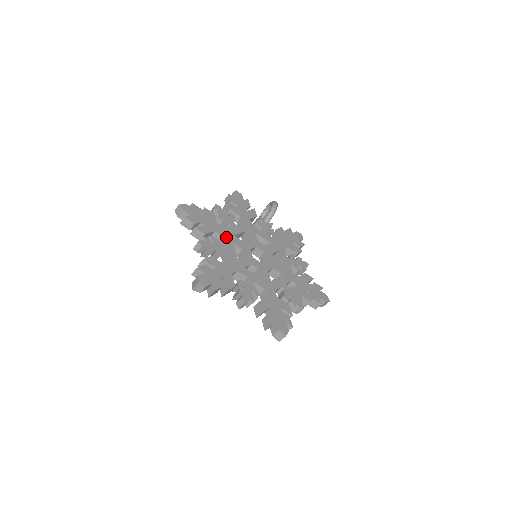
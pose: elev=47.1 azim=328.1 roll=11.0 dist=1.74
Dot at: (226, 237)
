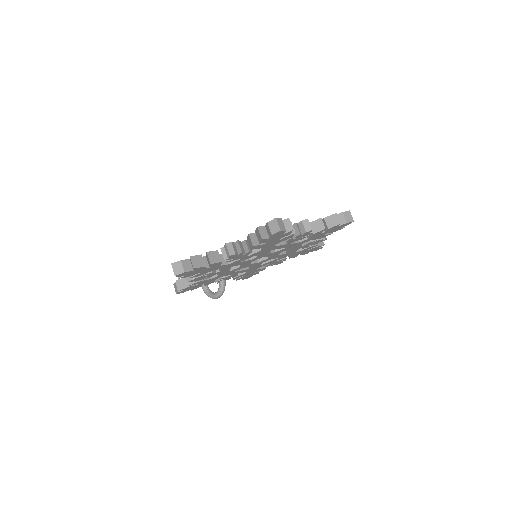
Dot at: occluded
